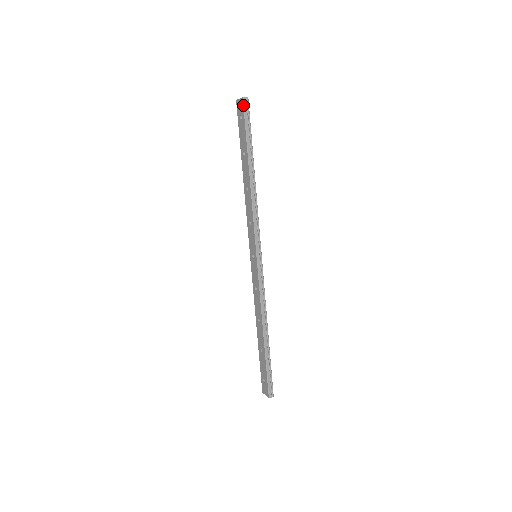
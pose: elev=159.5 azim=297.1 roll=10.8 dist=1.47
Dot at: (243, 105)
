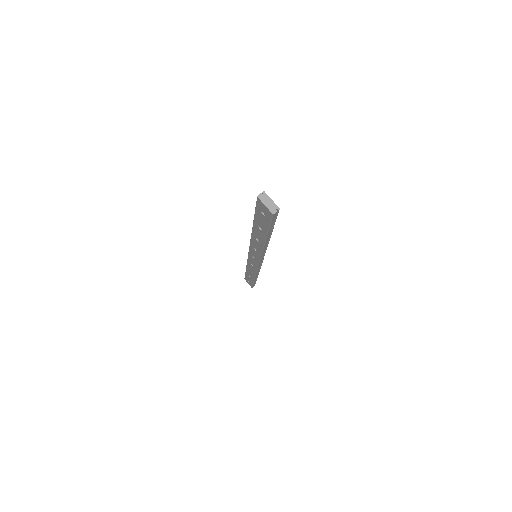
Dot at: (271, 218)
